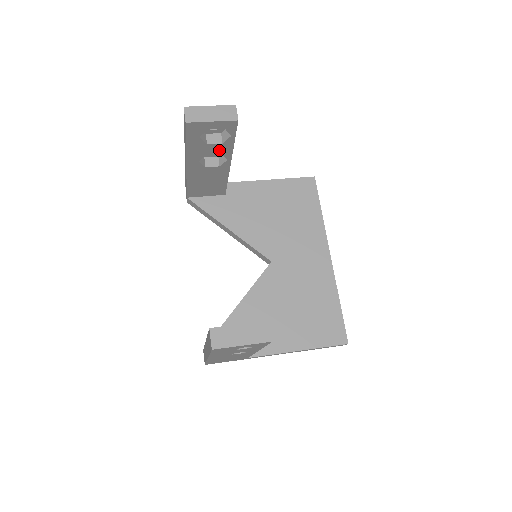
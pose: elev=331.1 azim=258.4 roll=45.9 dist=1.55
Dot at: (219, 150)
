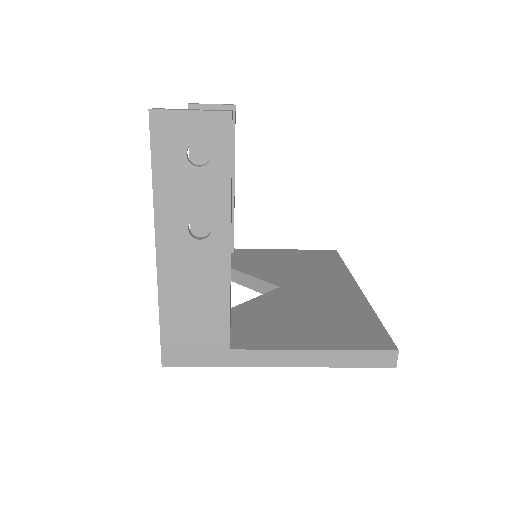
Dot at: occluded
